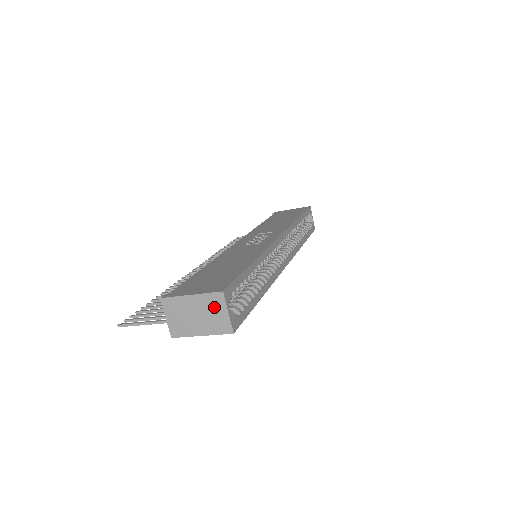
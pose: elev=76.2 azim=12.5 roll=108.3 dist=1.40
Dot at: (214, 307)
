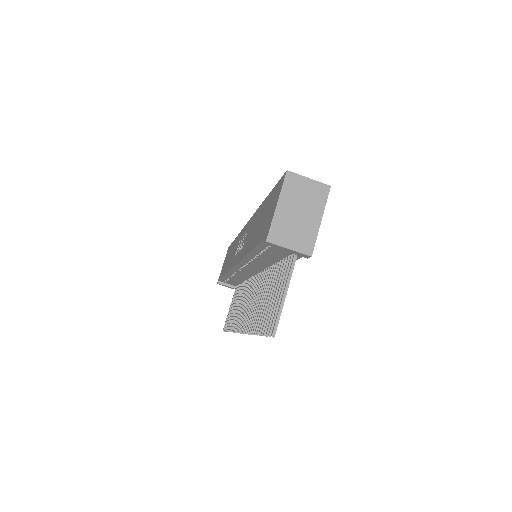
Dot at: (298, 189)
